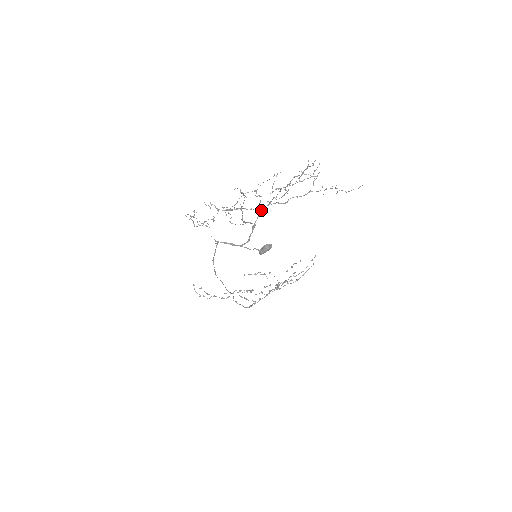
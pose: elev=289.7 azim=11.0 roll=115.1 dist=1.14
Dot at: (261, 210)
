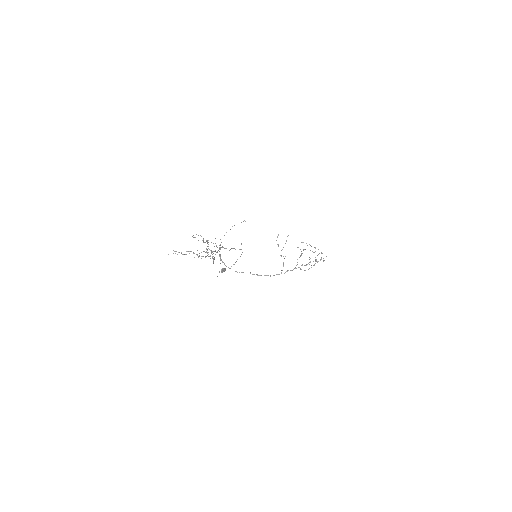
Dot at: (201, 258)
